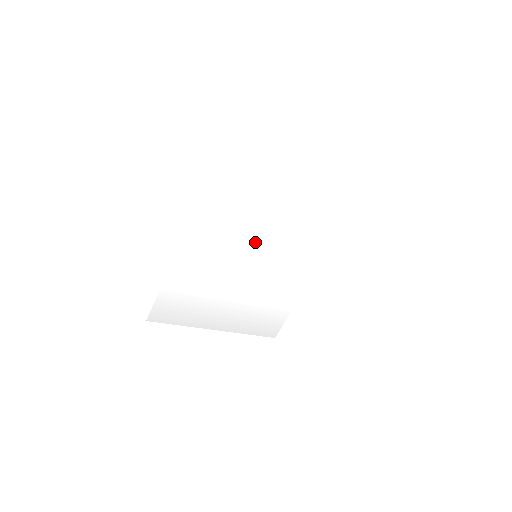
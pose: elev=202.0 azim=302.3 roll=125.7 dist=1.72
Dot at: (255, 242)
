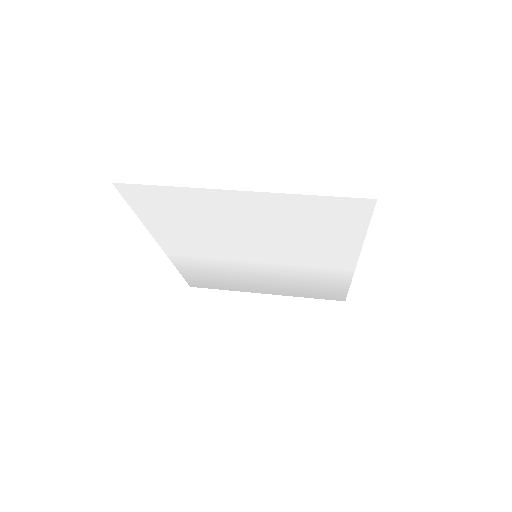
Dot at: (243, 247)
